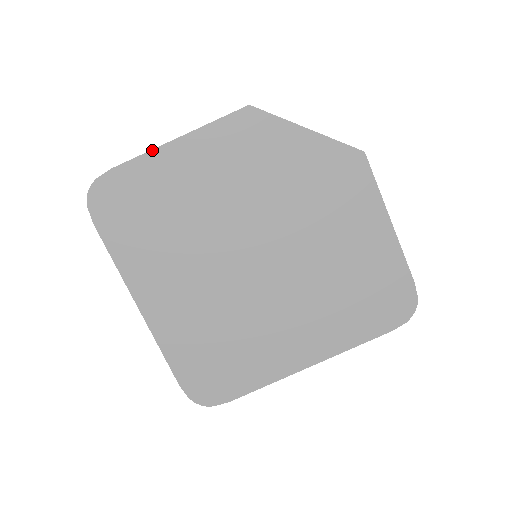
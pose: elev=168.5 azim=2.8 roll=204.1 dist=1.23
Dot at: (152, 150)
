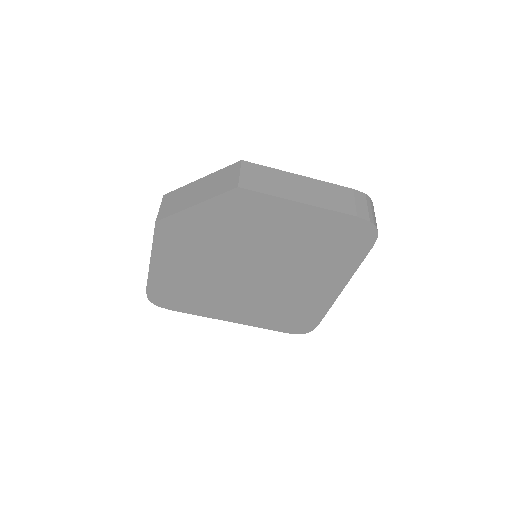
Dot at: (149, 272)
